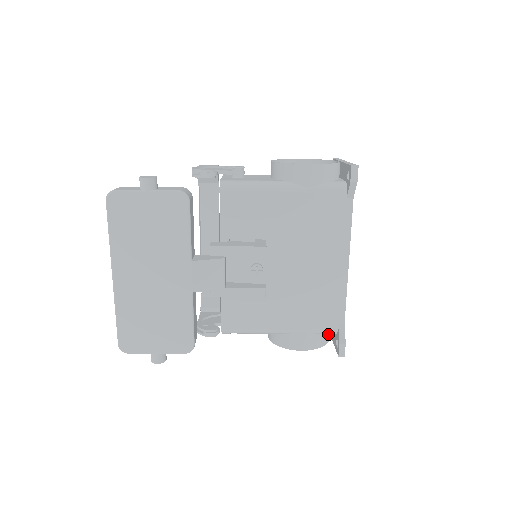
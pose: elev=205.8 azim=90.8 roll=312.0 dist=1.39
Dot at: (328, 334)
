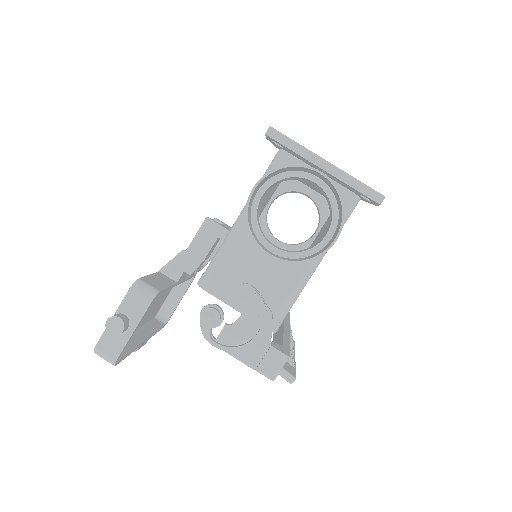
Dot at: (298, 167)
